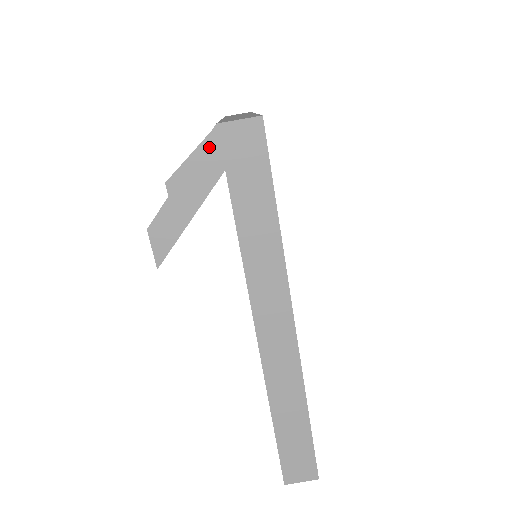
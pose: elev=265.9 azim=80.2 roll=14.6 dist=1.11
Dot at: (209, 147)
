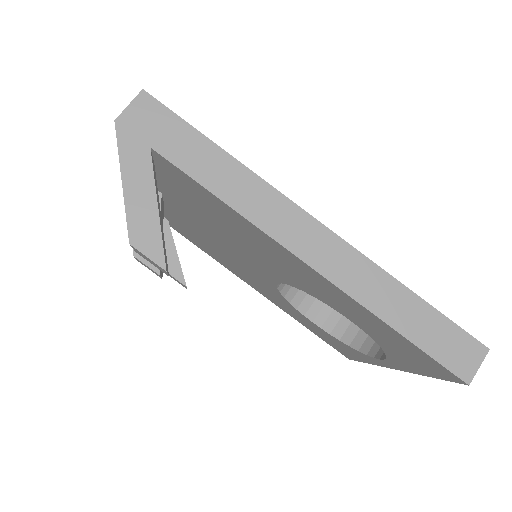
Dot at: (123, 141)
